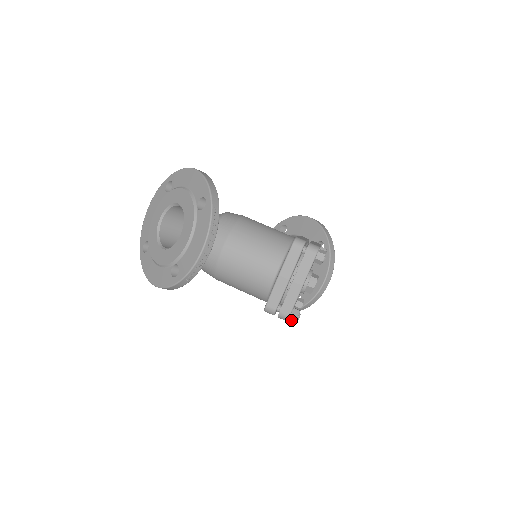
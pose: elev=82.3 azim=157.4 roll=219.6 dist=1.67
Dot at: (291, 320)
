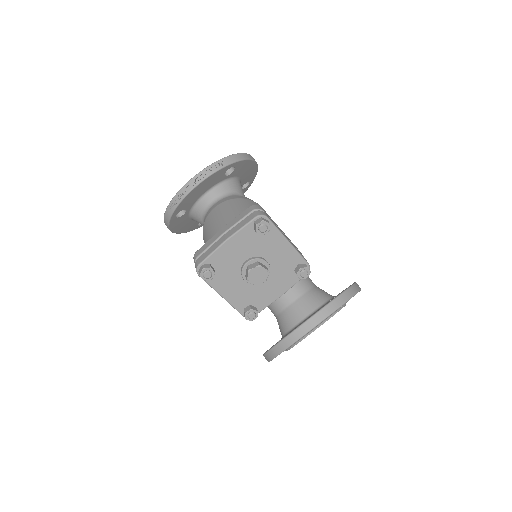
Dot at: (199, 272)
